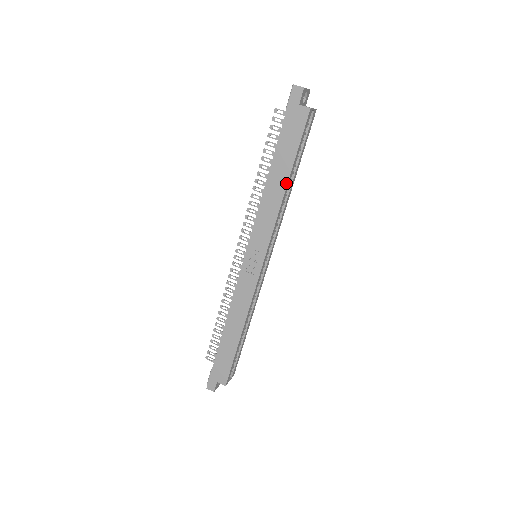
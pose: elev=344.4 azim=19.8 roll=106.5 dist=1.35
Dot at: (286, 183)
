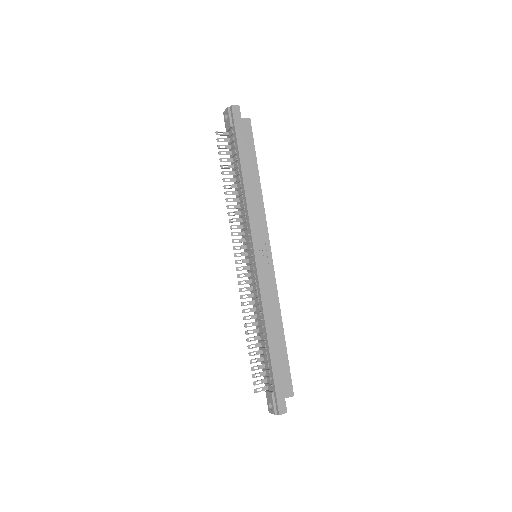
Dot at: (258, 178)
